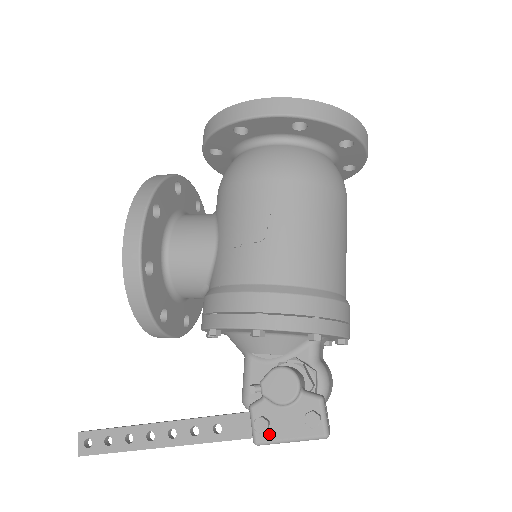
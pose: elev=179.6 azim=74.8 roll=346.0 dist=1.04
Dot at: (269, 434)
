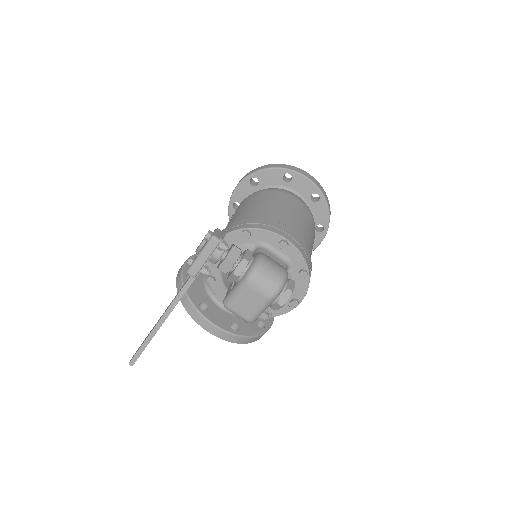
Dot at: (193, 262)
